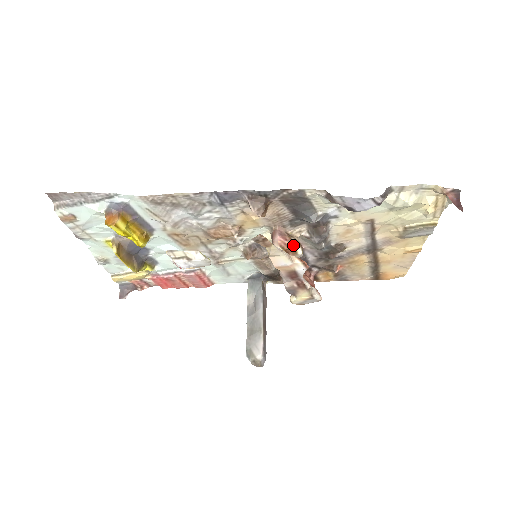
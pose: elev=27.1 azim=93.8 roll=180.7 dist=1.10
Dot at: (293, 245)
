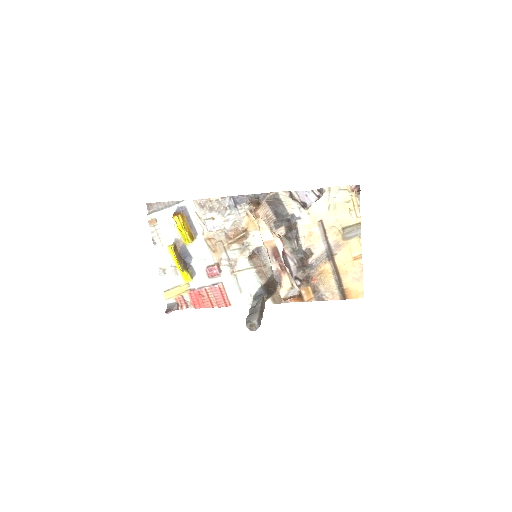
Dot at: occluded
